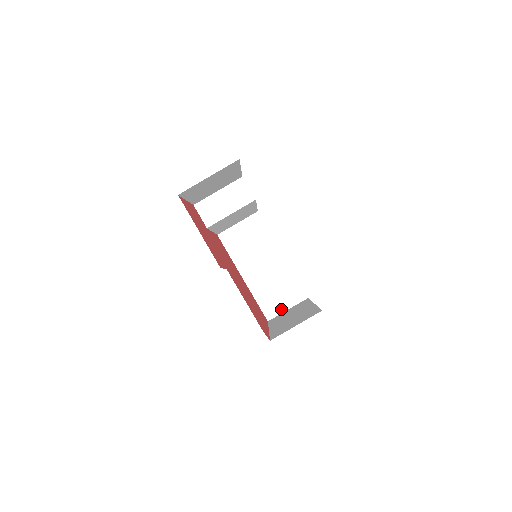
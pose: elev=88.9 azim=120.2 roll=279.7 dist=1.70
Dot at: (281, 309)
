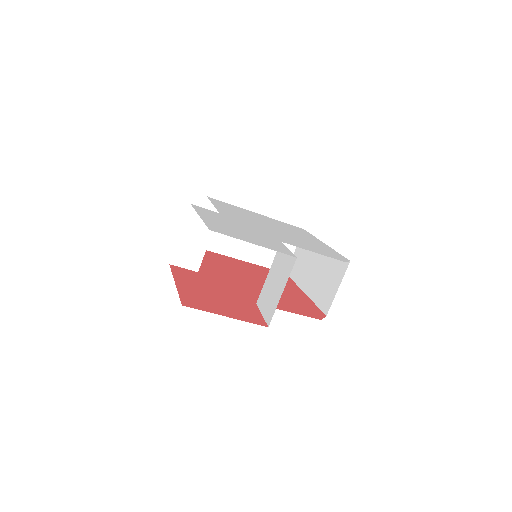
Dot at: occluded
